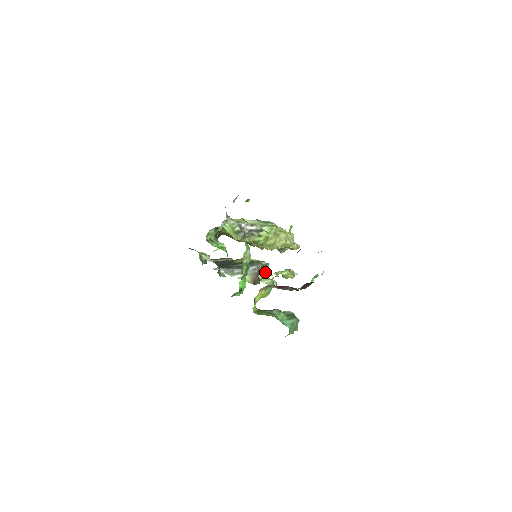
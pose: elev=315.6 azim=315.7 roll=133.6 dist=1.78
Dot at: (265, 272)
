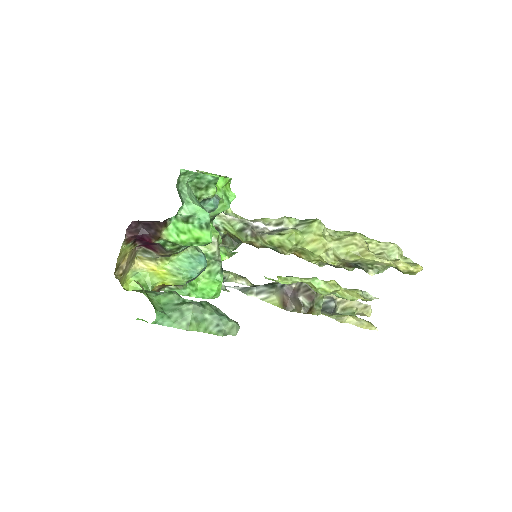
Dot at: (311, 294)
